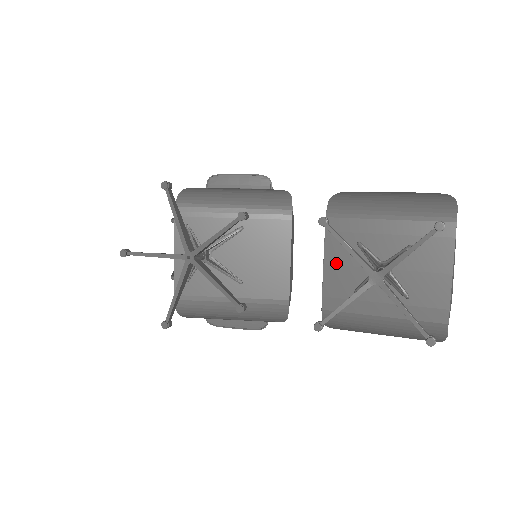
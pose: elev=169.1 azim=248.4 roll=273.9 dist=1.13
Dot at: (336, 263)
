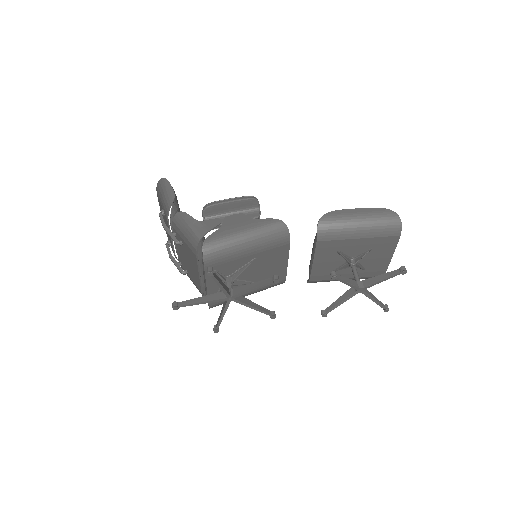
Dot at: (322, 262)
